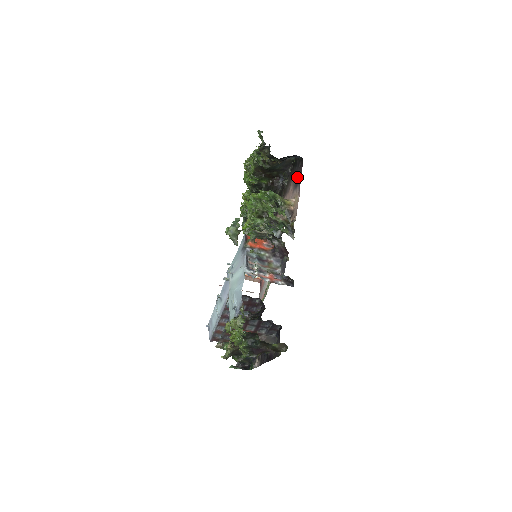
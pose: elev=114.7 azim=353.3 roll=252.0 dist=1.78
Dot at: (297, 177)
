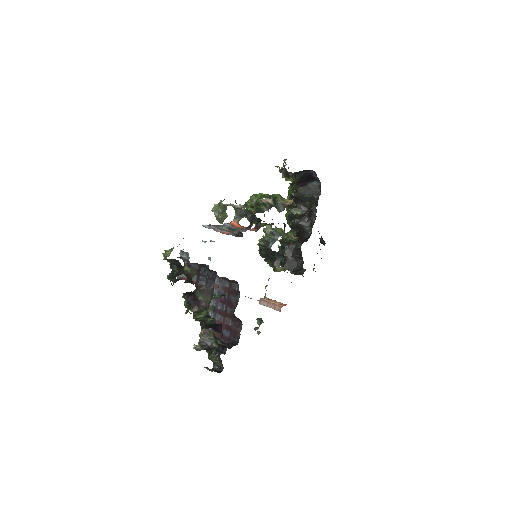
Dot at: occluded
